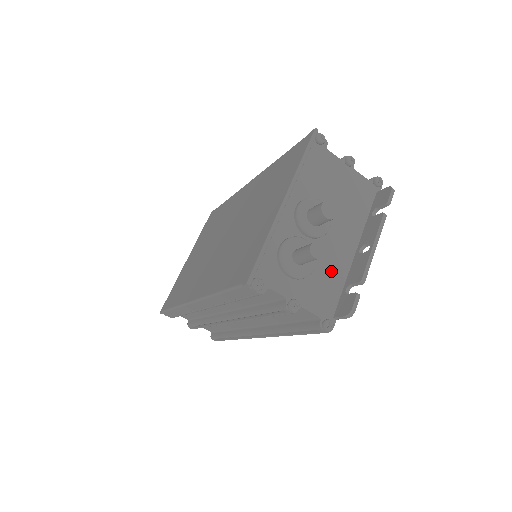
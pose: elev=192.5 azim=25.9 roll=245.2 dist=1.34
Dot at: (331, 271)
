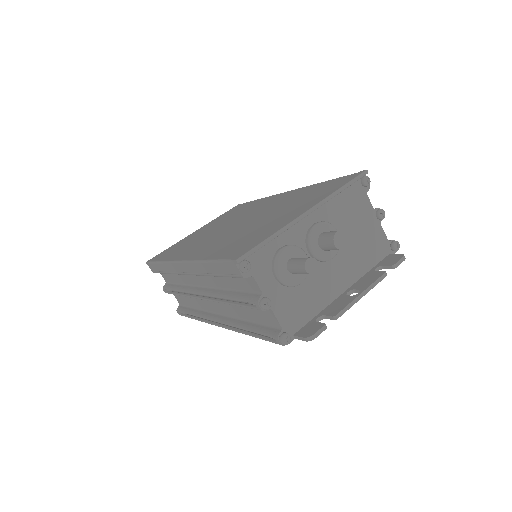
Dot at: (314, 295)
